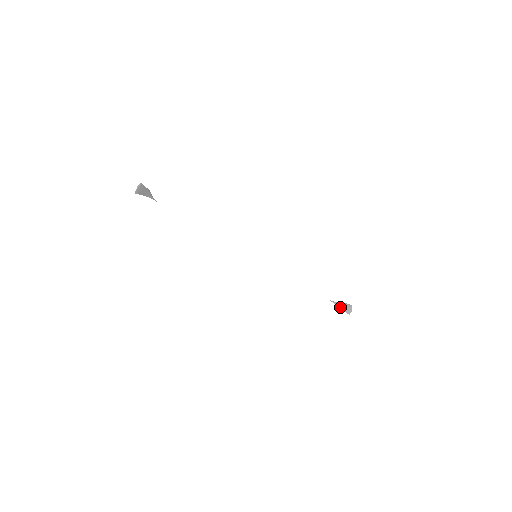
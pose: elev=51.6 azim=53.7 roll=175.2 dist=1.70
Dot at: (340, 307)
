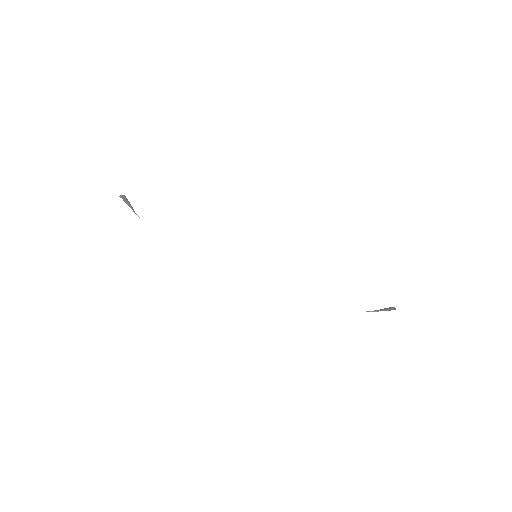
Dot at: occluded
